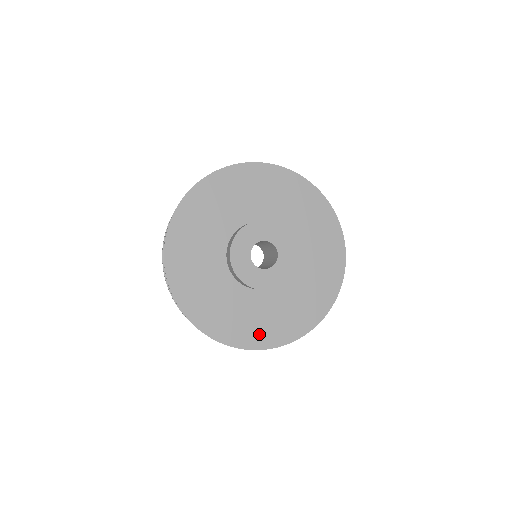
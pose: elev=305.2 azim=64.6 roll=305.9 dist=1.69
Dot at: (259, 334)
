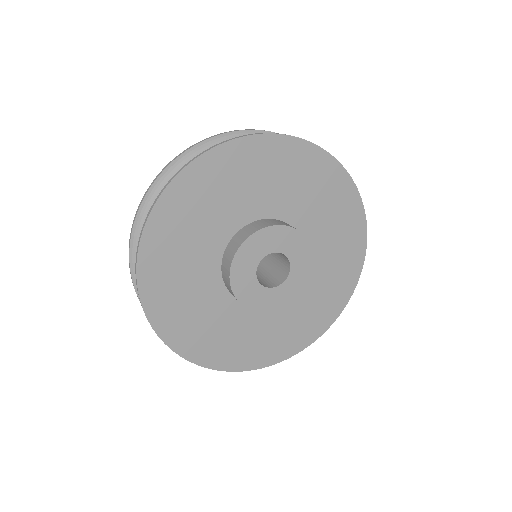
Dot at: (276, 347)
